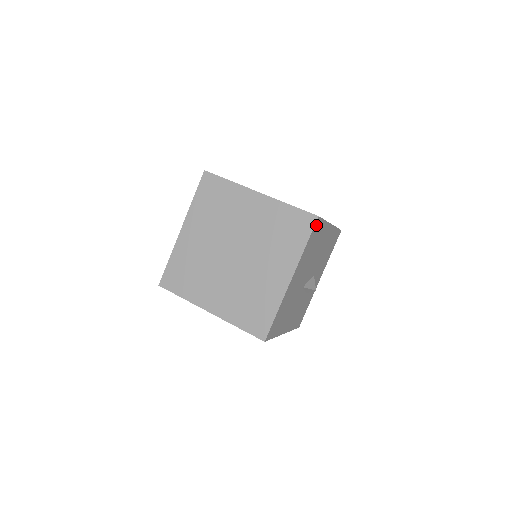
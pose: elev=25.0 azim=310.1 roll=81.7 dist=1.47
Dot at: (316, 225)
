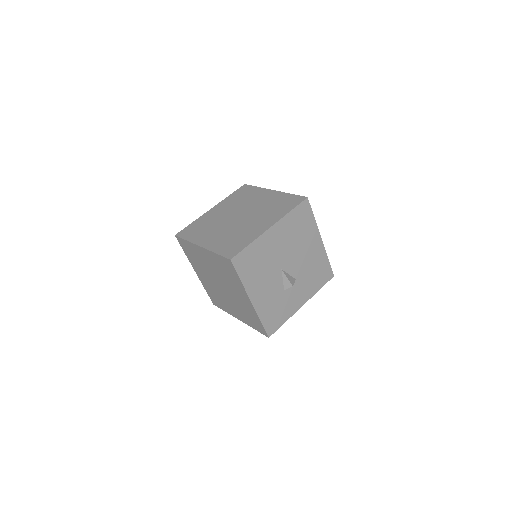
Dot at: (304, 205)
